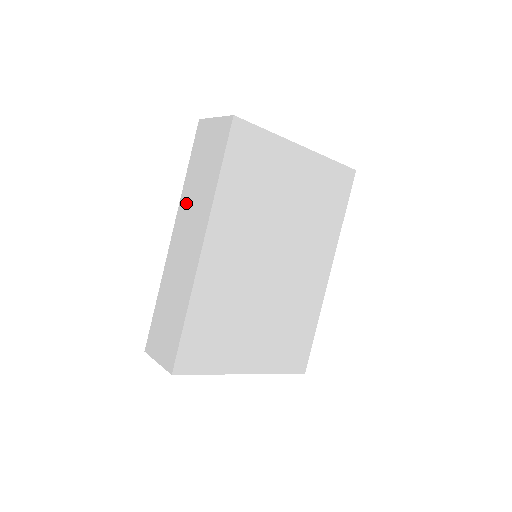
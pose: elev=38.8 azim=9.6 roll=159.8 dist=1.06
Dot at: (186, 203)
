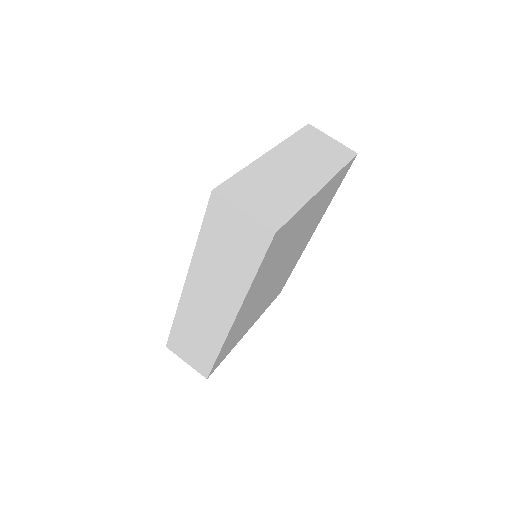
Dot at: (203, 269)
